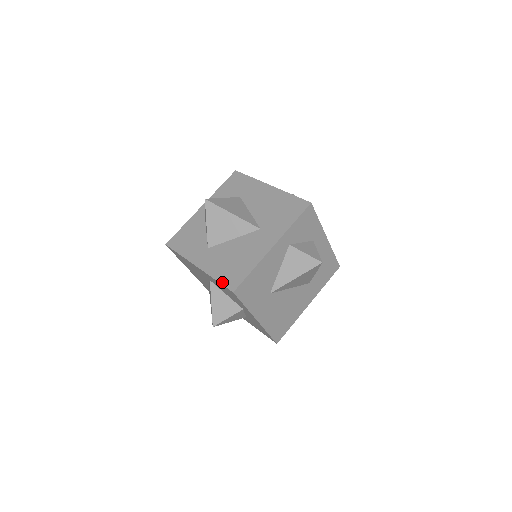
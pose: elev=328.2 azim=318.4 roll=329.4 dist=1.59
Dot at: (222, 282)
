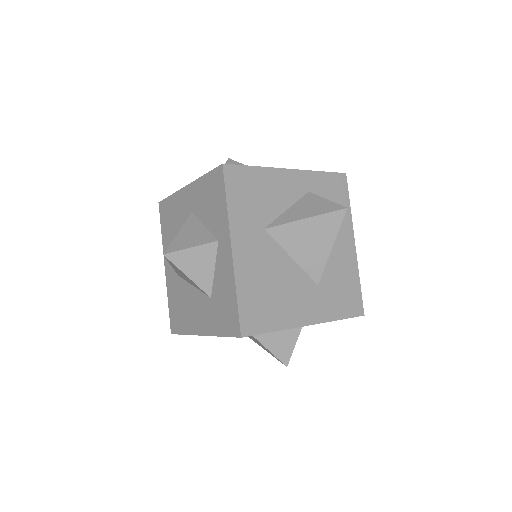
Dot at: (212, 171)
